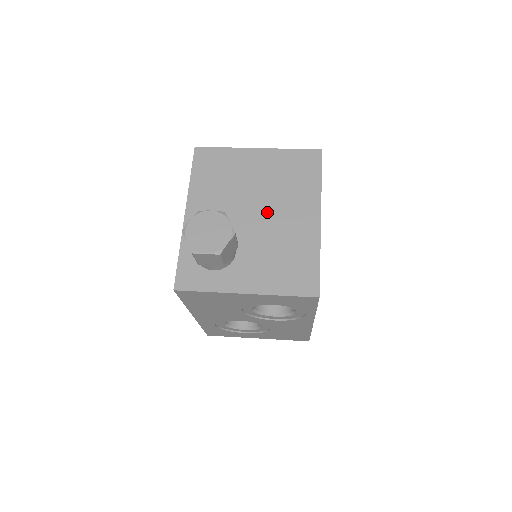
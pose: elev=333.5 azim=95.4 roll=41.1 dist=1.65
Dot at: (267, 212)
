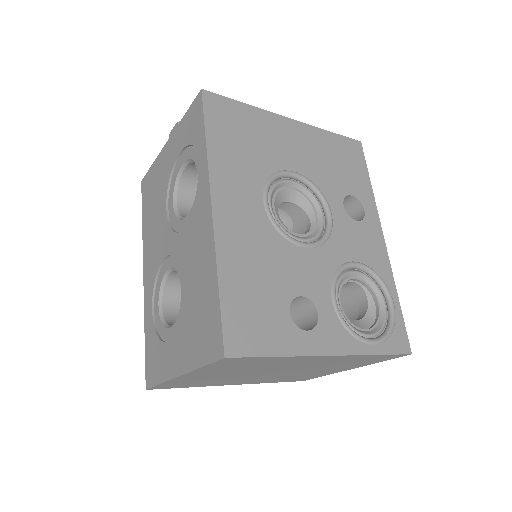
Dot at: occluded
